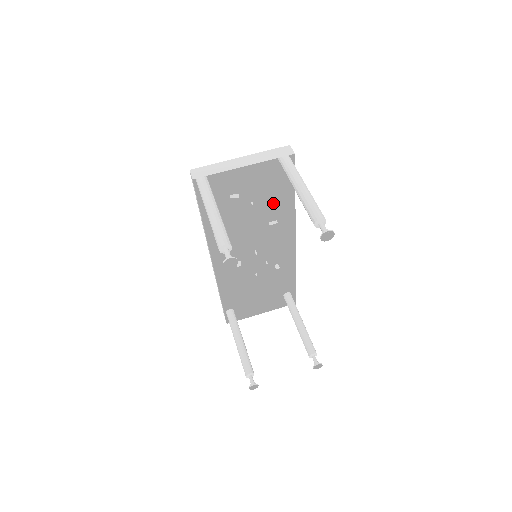
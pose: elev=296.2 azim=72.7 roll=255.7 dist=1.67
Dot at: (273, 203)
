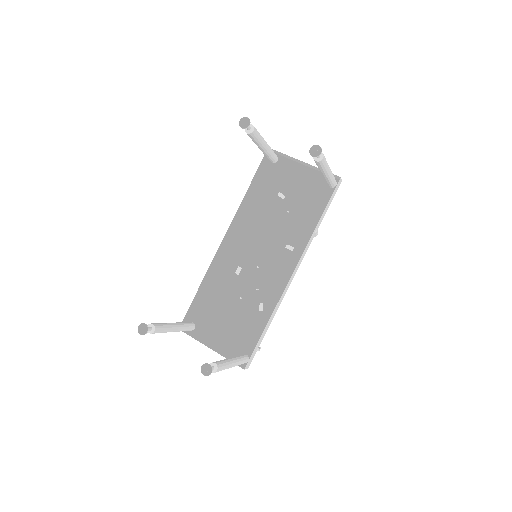
Dot at: (301, 226)
